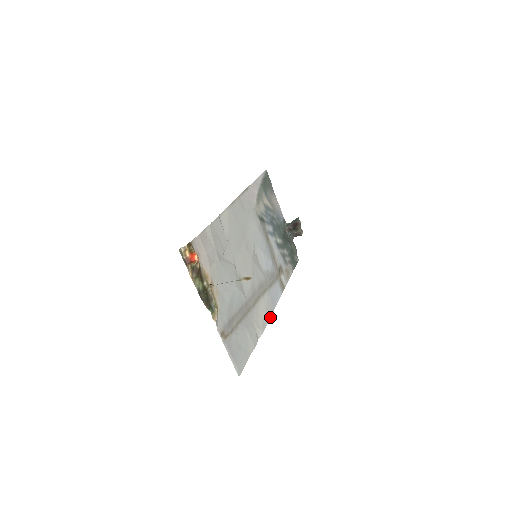
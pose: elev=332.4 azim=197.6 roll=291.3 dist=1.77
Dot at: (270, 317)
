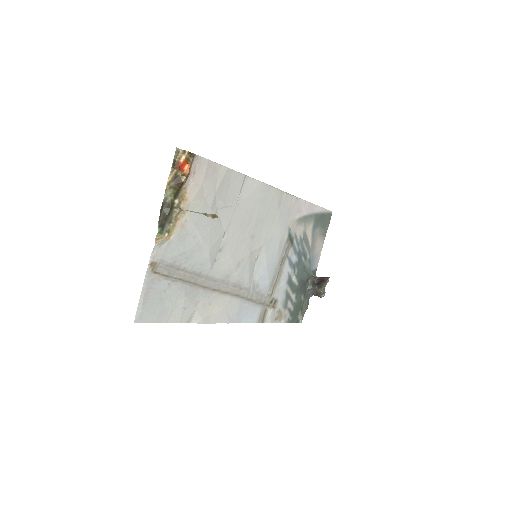
Dot at: (222, 322)
